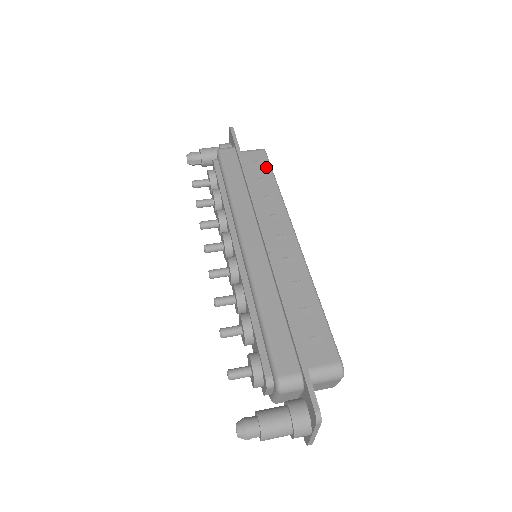
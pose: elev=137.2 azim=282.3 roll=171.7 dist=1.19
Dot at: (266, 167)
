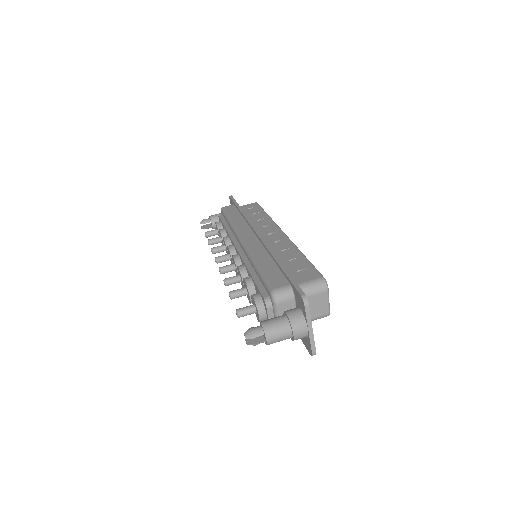
Dot at: (258, 208)
